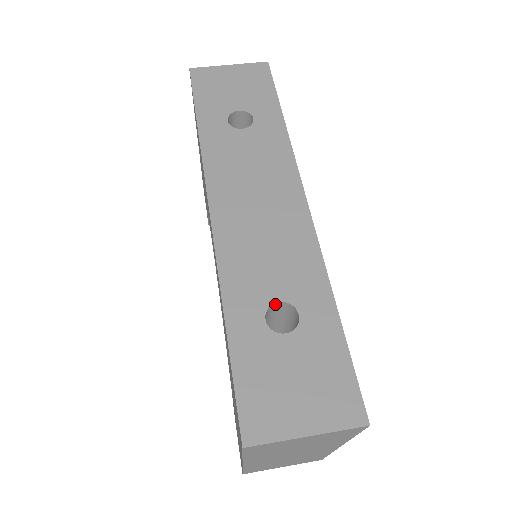
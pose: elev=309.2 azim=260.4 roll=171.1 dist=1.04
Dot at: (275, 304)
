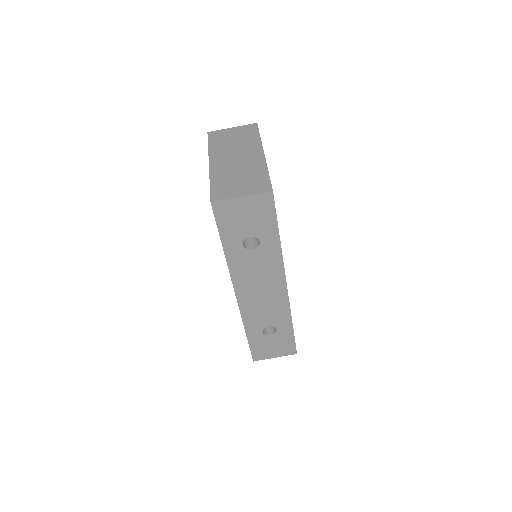
Dot at: (267, 326)
